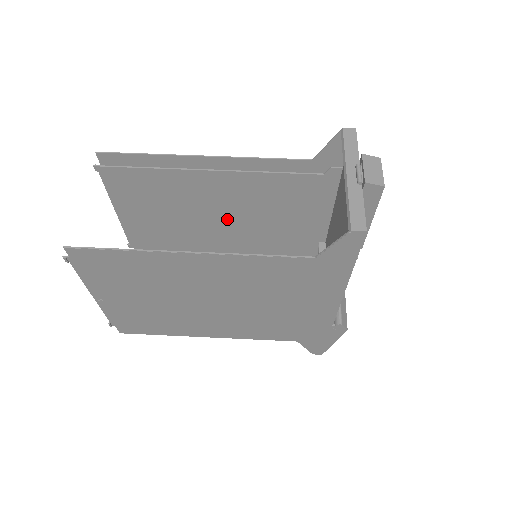
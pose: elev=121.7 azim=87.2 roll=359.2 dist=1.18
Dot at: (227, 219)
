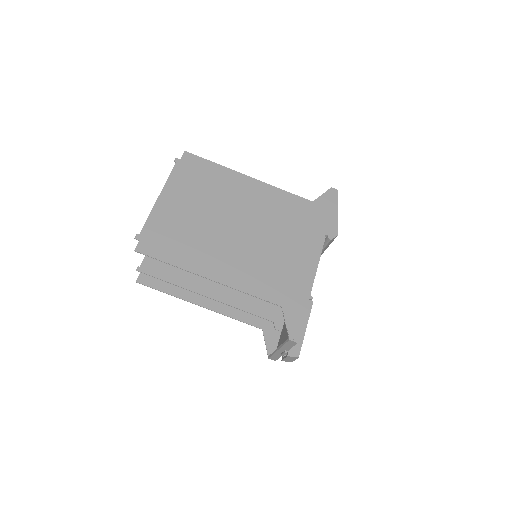
Dot at: (243, 227)
